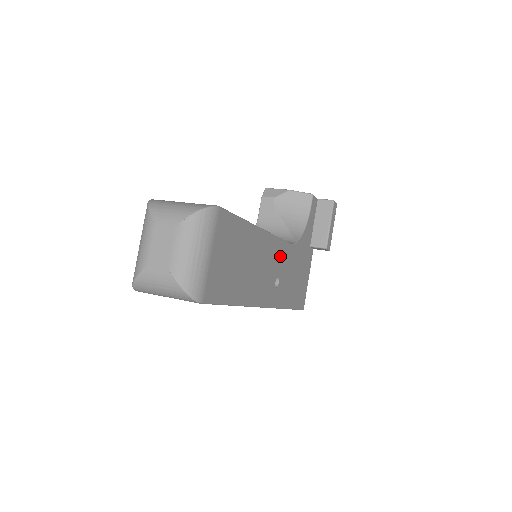
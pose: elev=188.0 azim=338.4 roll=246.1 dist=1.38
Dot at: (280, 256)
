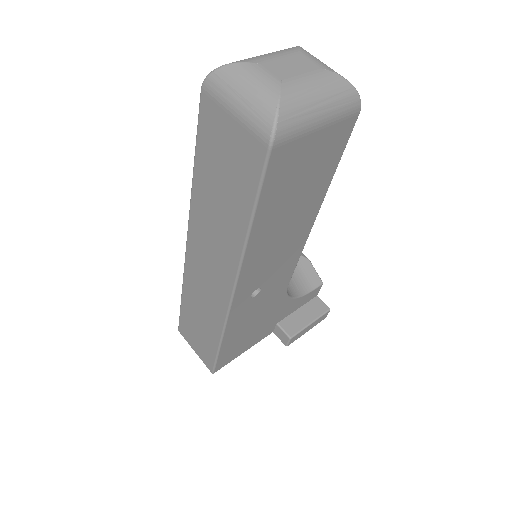
Dot at: (281, 275)
